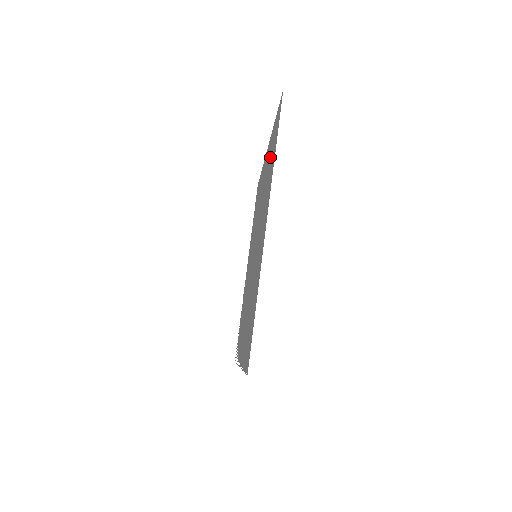
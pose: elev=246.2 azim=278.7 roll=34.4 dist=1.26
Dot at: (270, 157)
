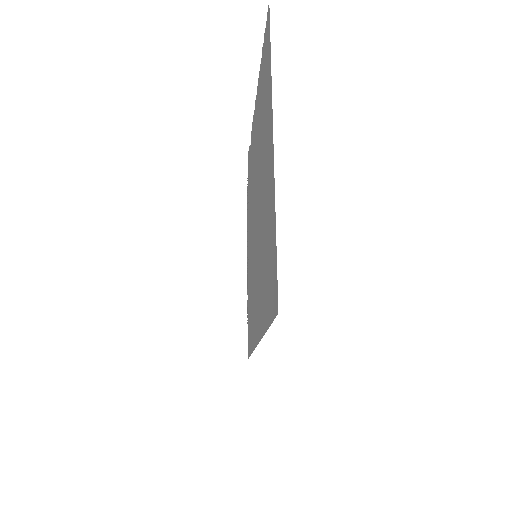
Dot at: (268, 252)
